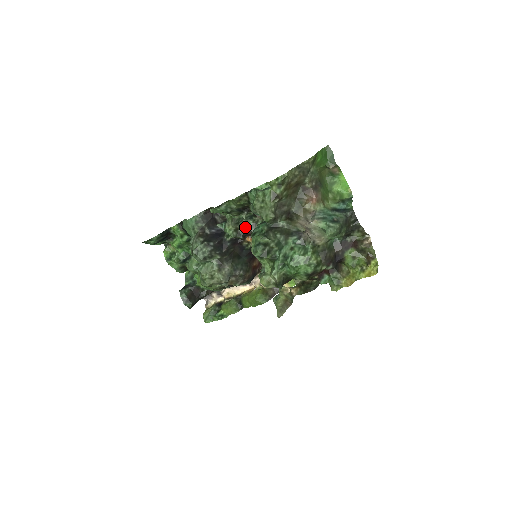
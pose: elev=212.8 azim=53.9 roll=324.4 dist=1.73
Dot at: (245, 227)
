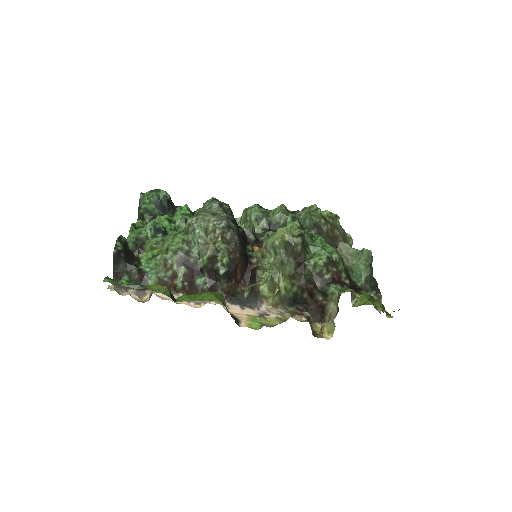
Dot at: (260, 240)
